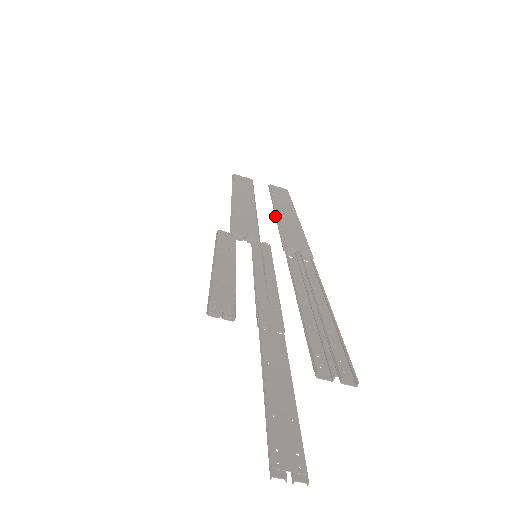
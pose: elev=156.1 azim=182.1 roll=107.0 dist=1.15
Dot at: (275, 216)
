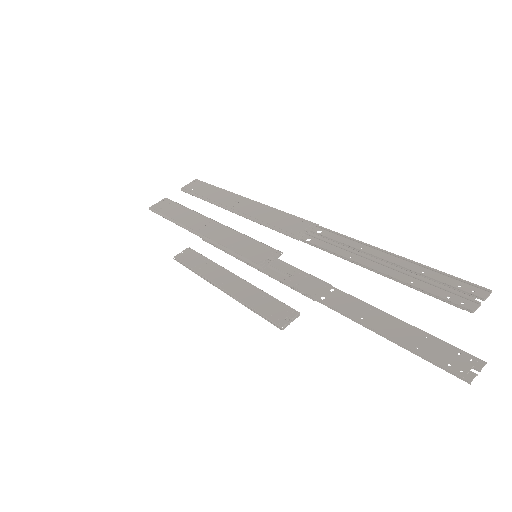
Dot at: (239, 215)
